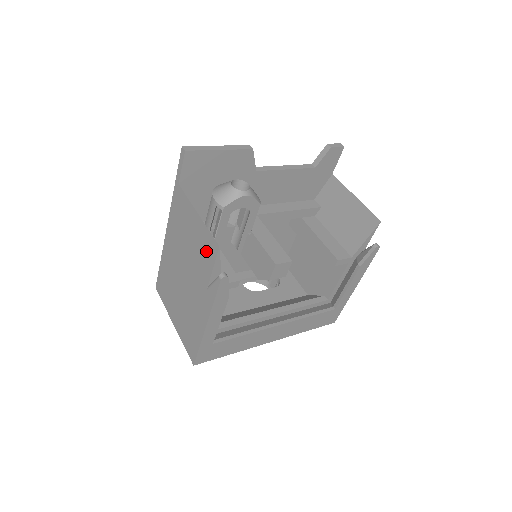
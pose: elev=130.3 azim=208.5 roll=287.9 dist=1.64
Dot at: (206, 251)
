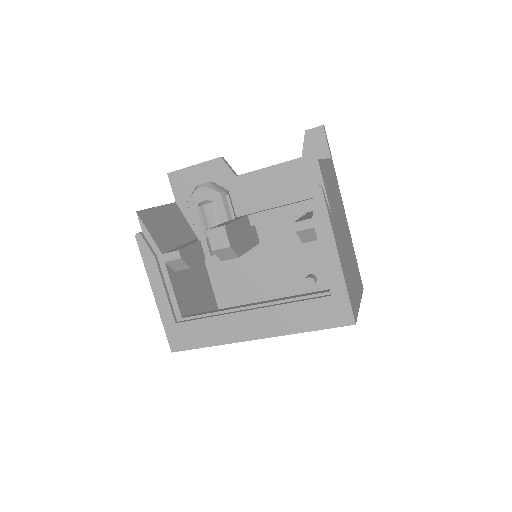
Dot at: occluded
